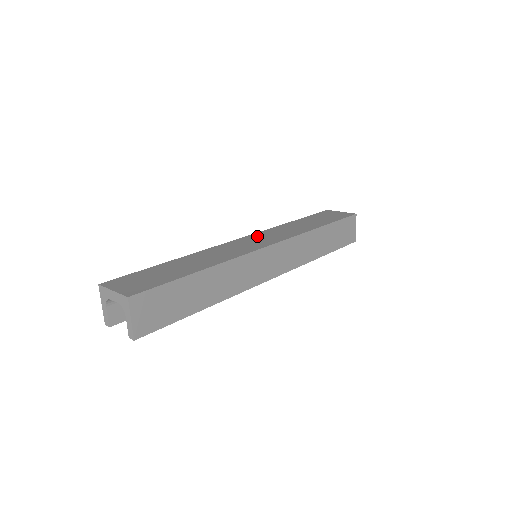
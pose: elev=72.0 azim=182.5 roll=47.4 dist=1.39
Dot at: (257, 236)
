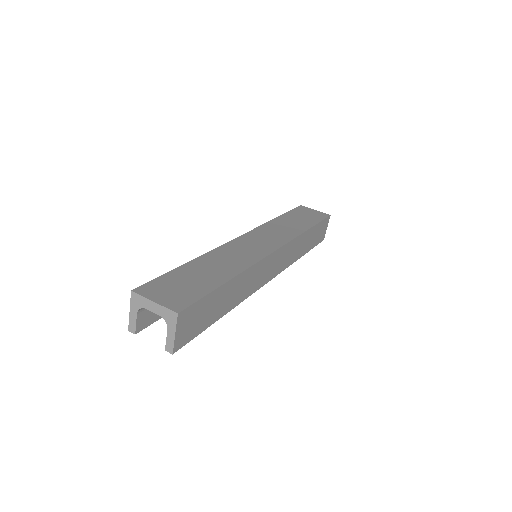
Dot at: (256, 235)
